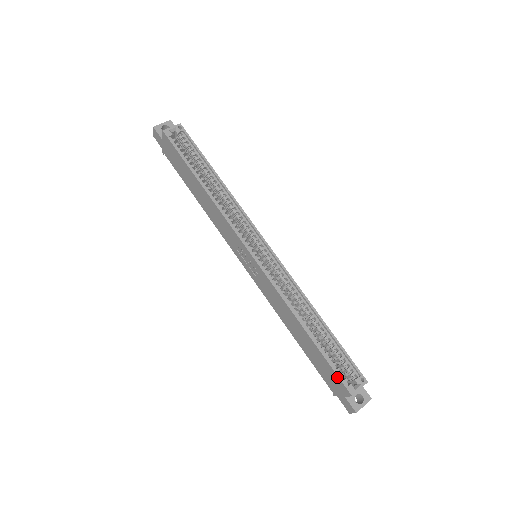
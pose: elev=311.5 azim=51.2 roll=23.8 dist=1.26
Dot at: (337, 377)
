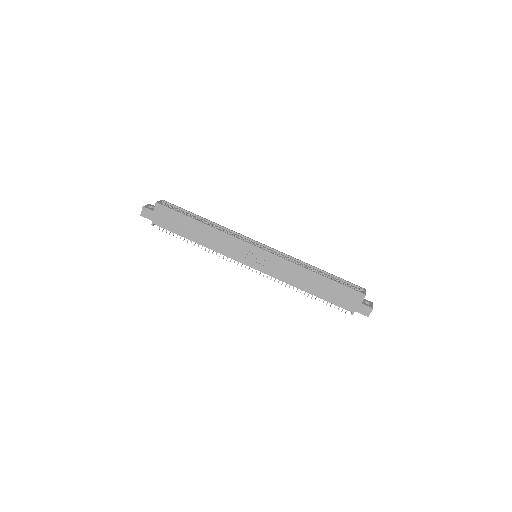
Dot at: (351, 290)
